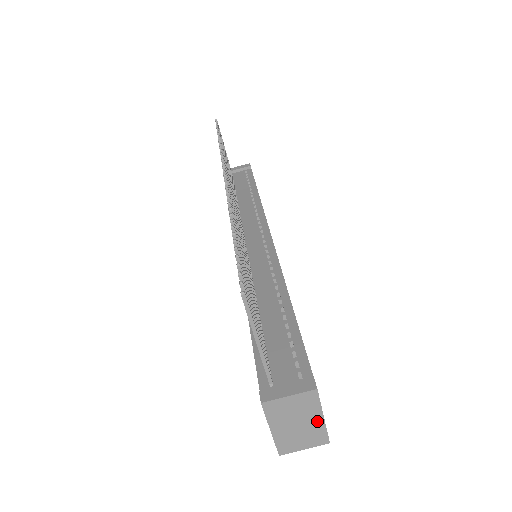
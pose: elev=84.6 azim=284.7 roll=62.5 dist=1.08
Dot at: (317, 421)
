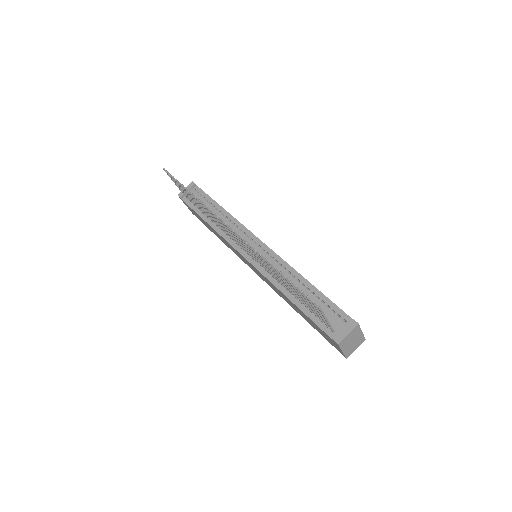
Dot at: (360, 335)
